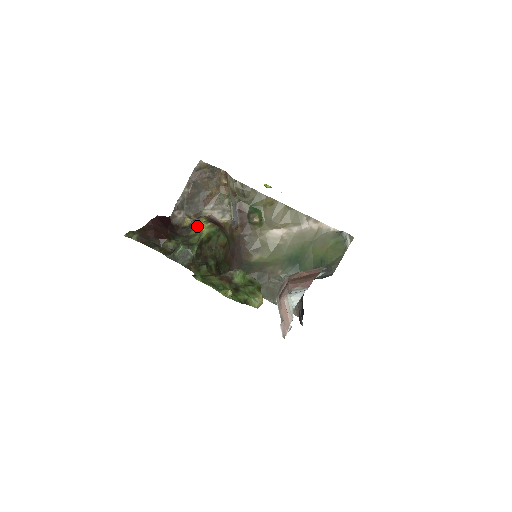
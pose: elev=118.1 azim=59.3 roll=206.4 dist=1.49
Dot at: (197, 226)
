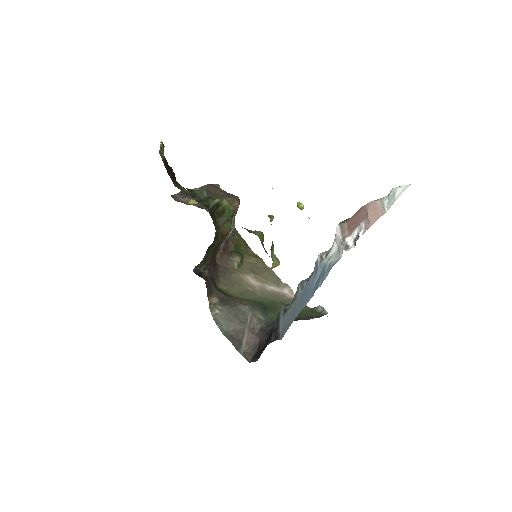
Dot at: occluded
